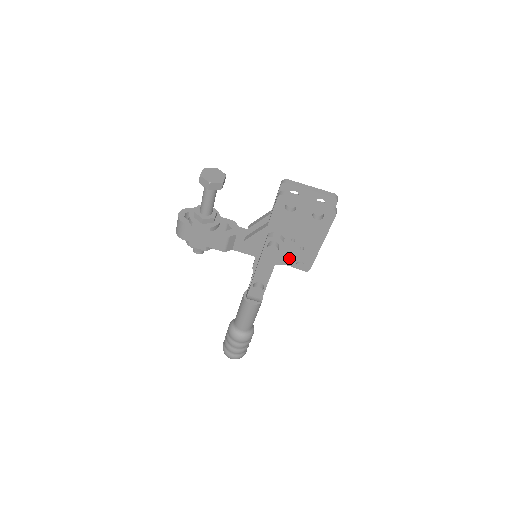
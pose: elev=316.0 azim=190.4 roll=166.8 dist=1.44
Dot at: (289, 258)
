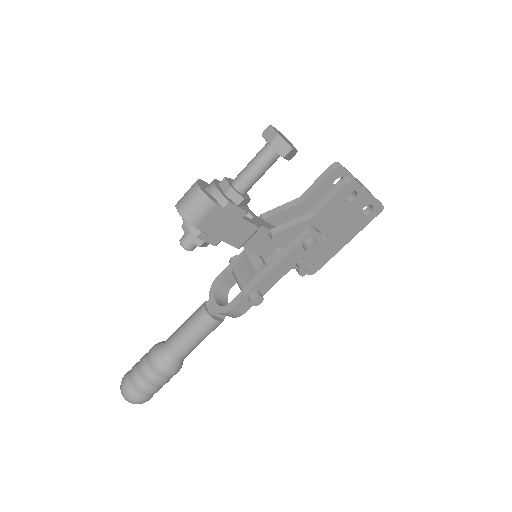
Dot at: (305, 259)
